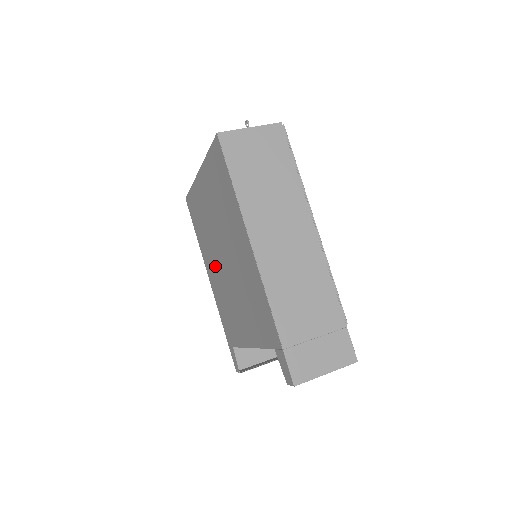
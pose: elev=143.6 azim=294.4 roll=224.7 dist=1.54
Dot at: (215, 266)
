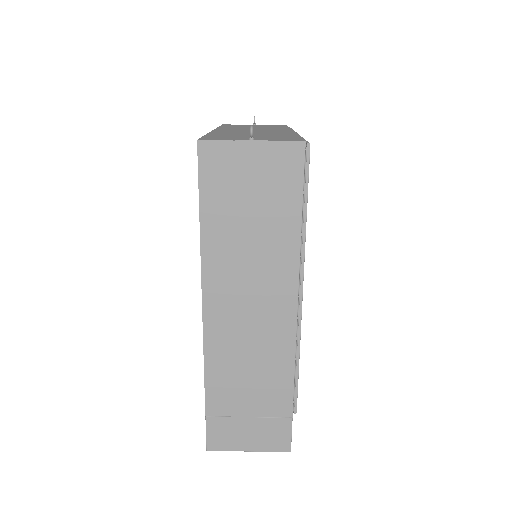
Dot at: occluded
